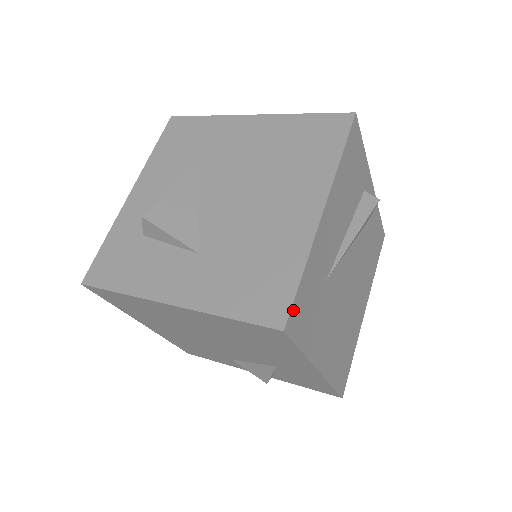
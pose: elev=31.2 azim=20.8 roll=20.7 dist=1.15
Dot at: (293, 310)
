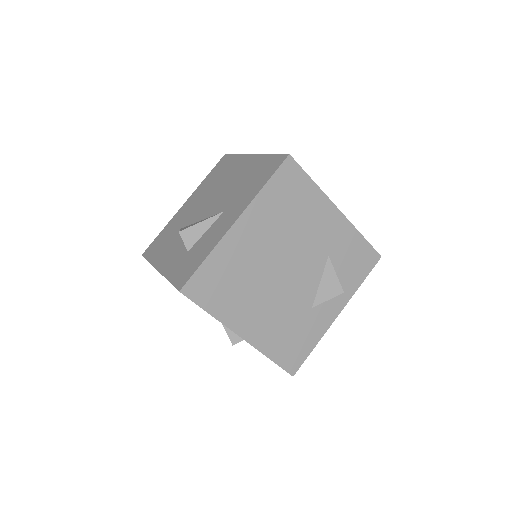
Dot at: occluded
